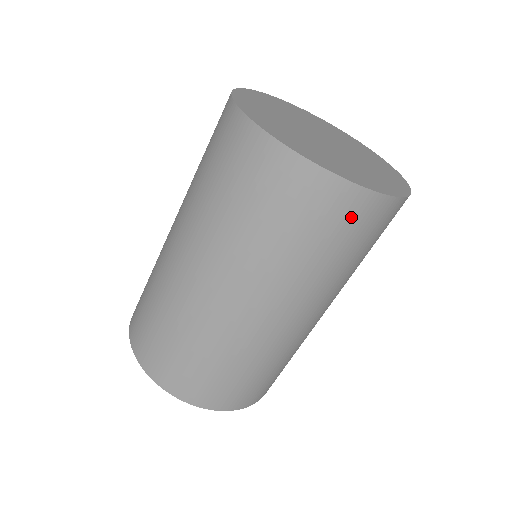
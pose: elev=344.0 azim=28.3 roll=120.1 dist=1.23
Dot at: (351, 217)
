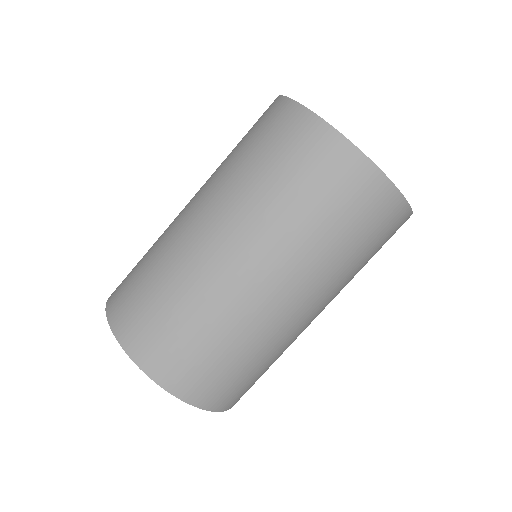
Dot at: (386, 220)
